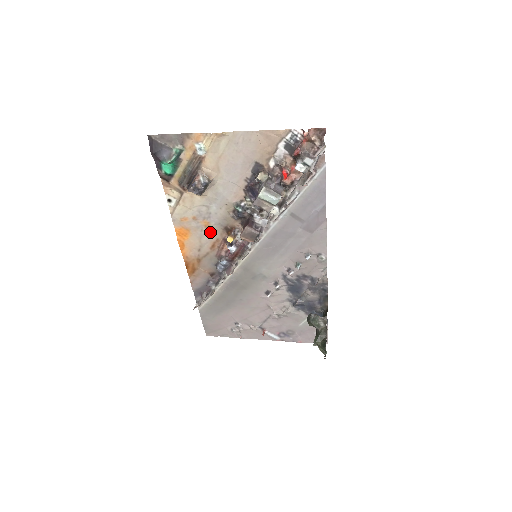
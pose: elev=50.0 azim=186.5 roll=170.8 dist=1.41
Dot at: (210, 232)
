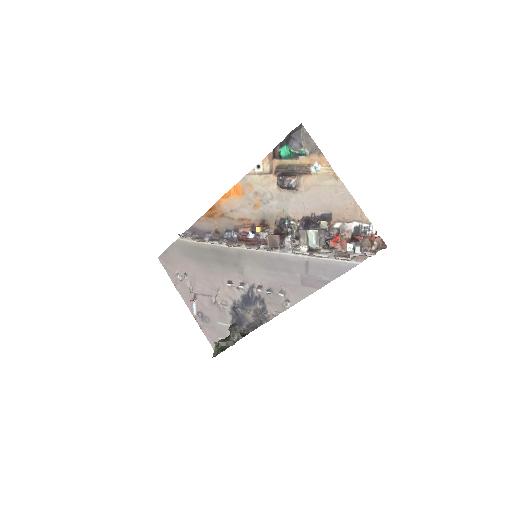
Dot at: (253, 211)
